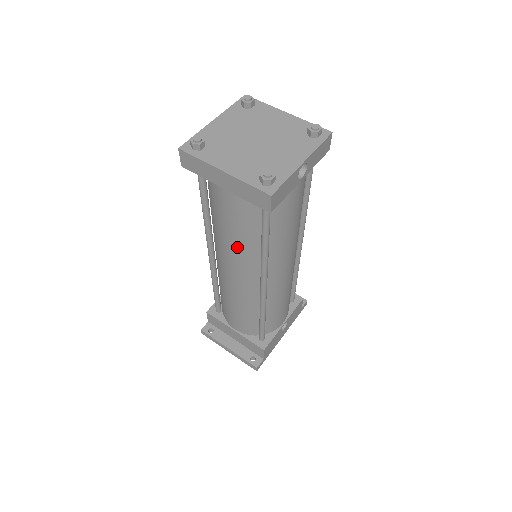
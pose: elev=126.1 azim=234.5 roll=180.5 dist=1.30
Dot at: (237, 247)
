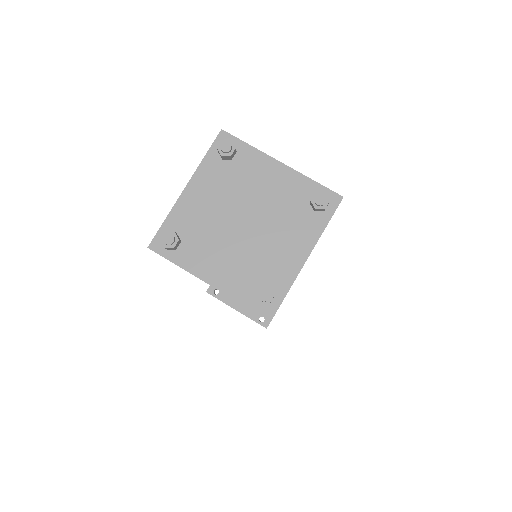
Dot at: occluded
